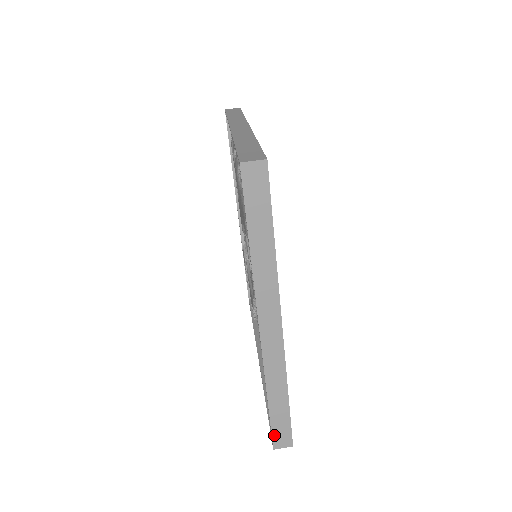
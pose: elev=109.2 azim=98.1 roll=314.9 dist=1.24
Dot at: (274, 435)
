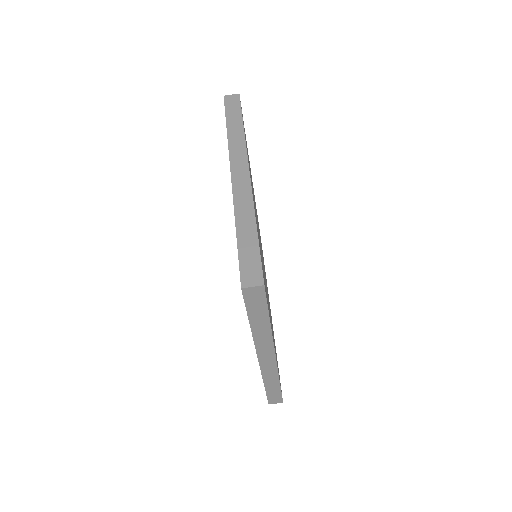
Dot at: (269, 399)
